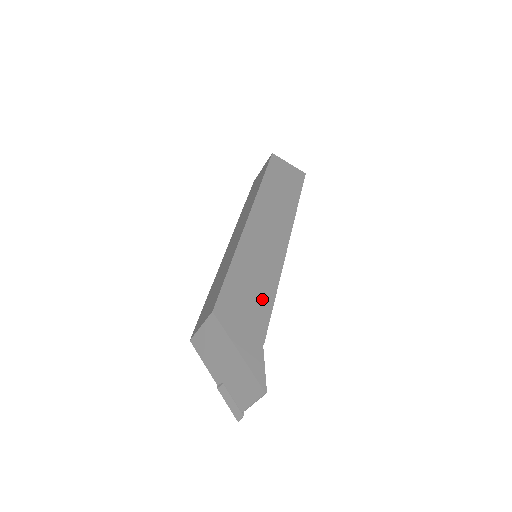
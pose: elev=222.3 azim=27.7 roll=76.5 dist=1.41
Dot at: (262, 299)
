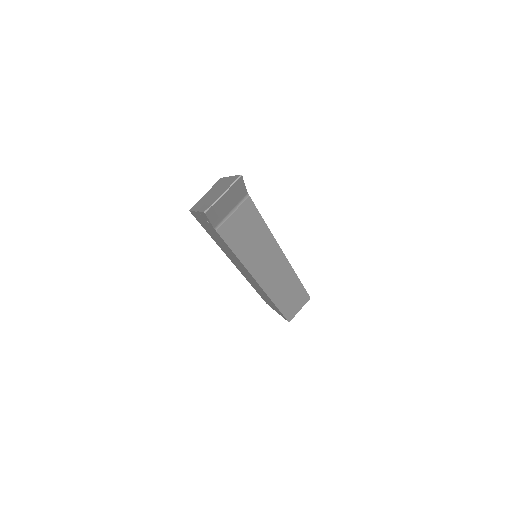
Dot at: occluded
